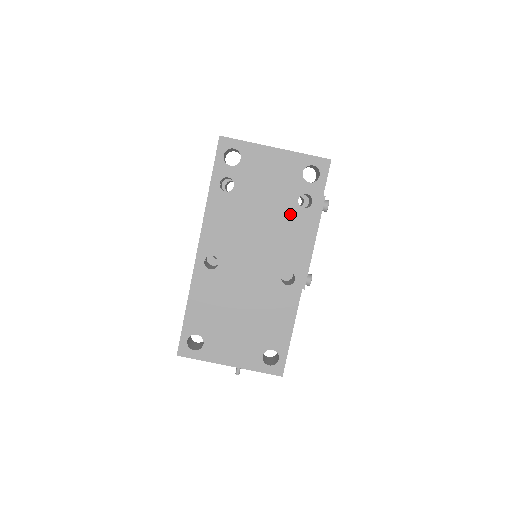
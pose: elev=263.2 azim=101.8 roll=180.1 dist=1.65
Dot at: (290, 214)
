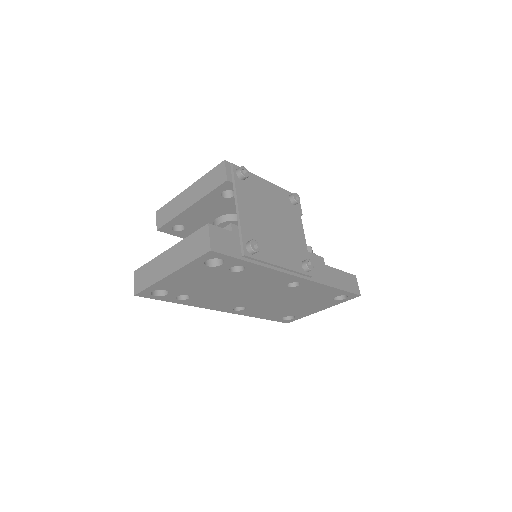
Dot at: (240, 277)
